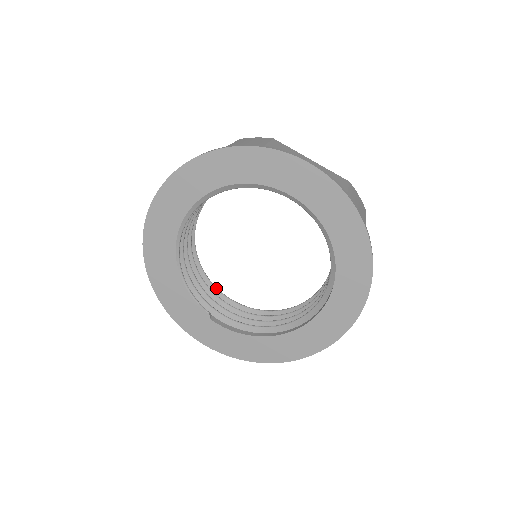
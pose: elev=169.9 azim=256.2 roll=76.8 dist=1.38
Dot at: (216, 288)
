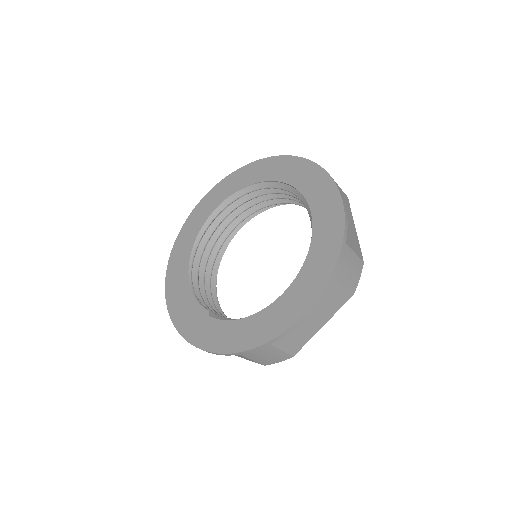
Dot at: occluded
